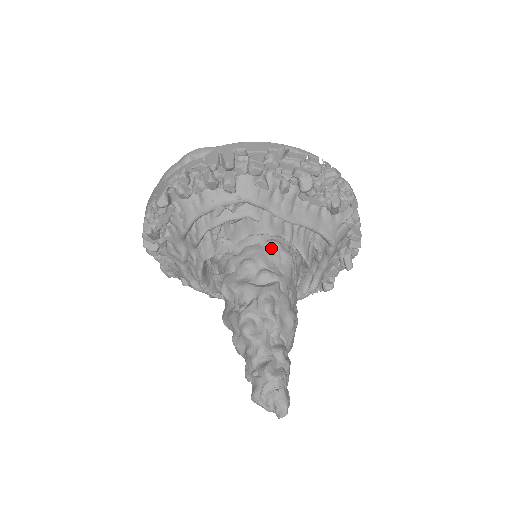
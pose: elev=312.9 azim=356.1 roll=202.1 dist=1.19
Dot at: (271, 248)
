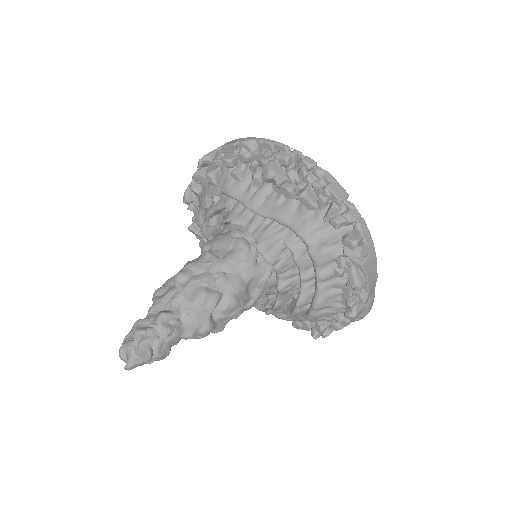
Dot at: (230, 235)
